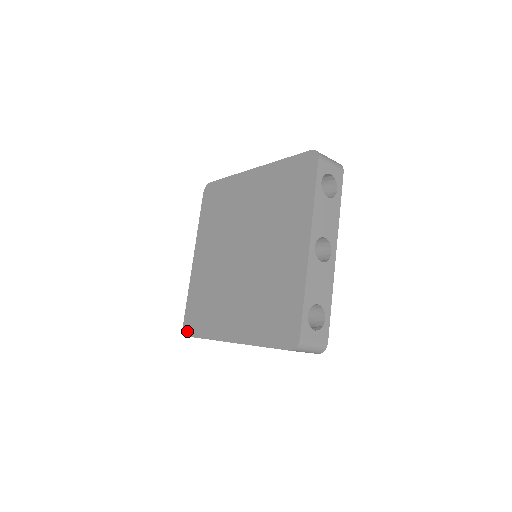
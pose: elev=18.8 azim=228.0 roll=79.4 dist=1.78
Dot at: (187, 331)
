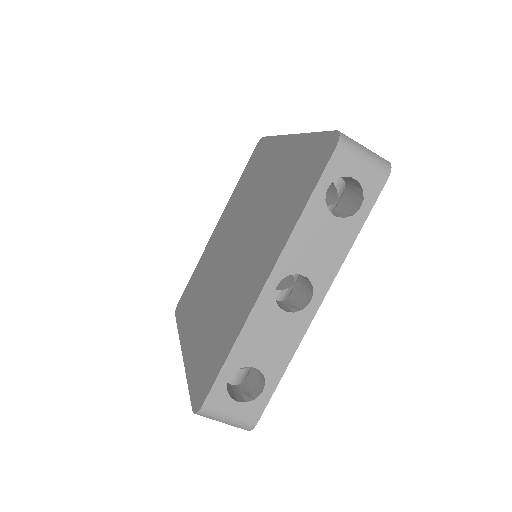
Dot at: (201, 399)
